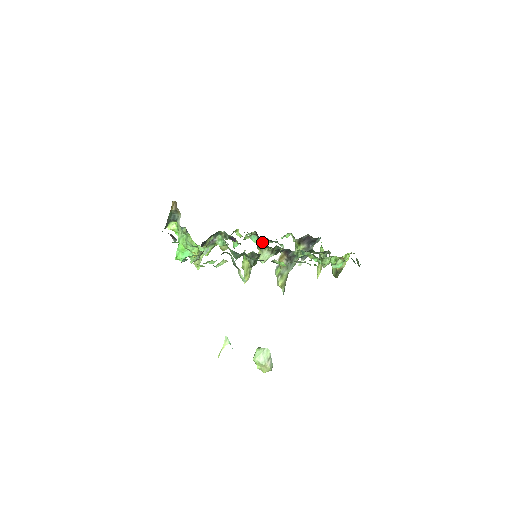
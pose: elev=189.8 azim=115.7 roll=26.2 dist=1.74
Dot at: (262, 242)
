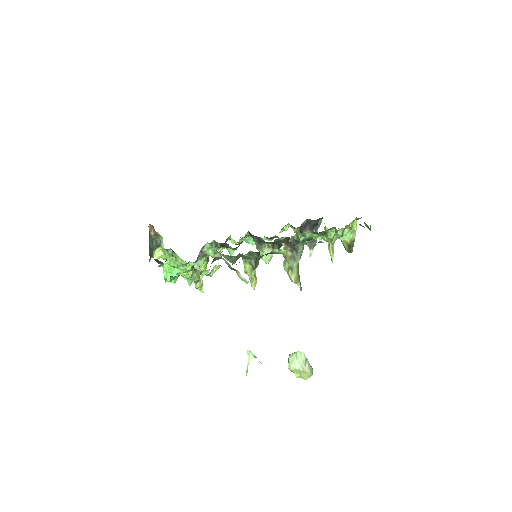
Dot at: (259, 240)
